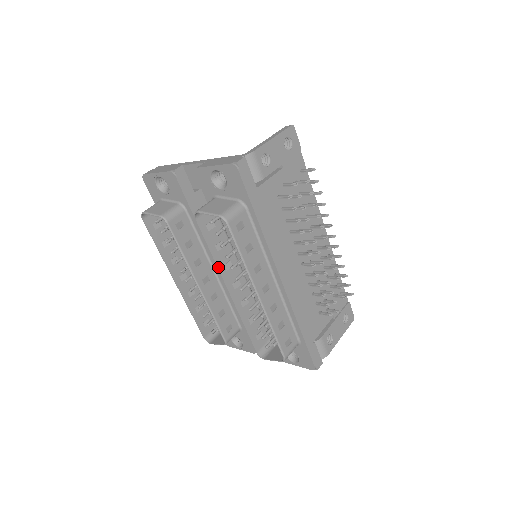
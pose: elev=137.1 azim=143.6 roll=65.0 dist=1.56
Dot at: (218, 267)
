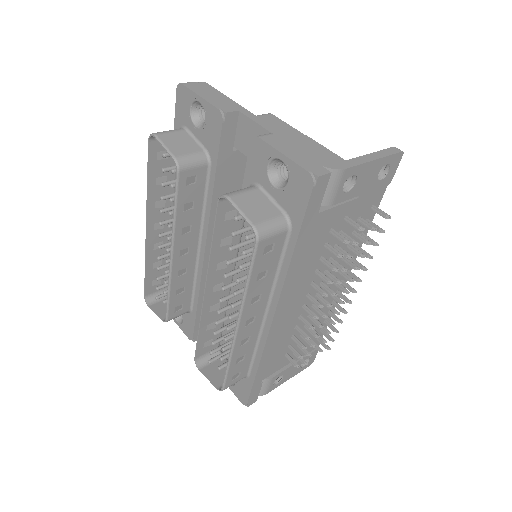
Dot at: (210, 264)
